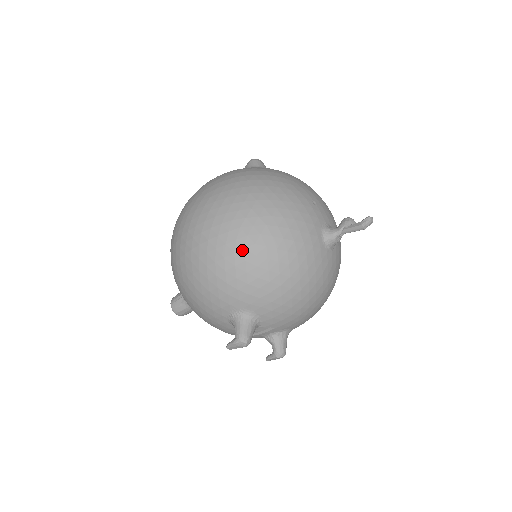
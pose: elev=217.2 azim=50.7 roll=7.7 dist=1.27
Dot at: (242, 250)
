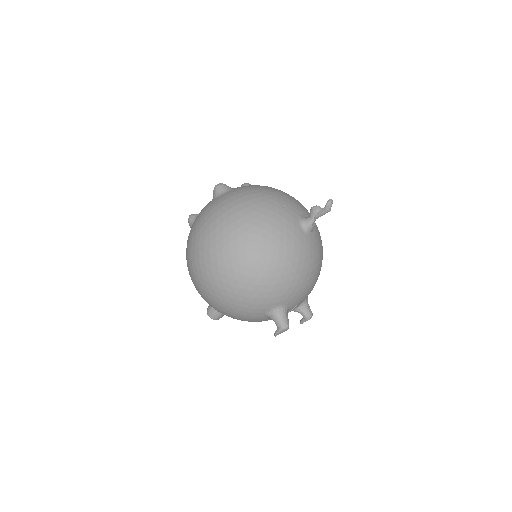
Dot at: (256, 273)
